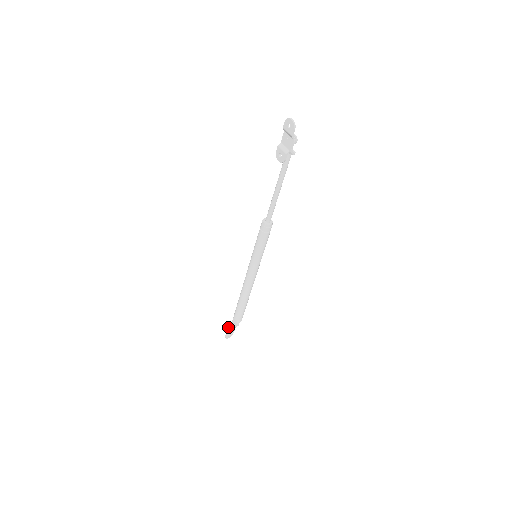
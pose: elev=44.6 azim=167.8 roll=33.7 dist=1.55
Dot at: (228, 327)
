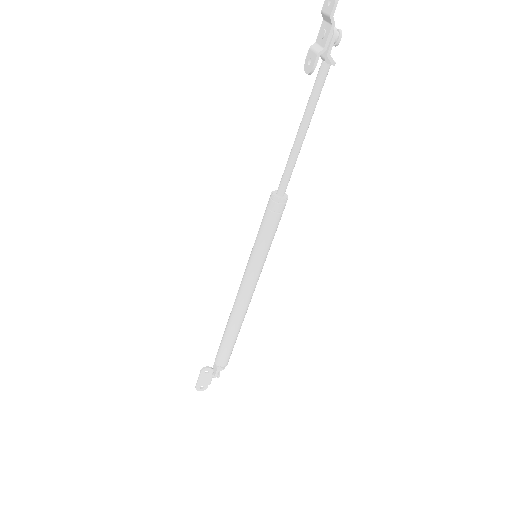
Dot at: (200, 370)
